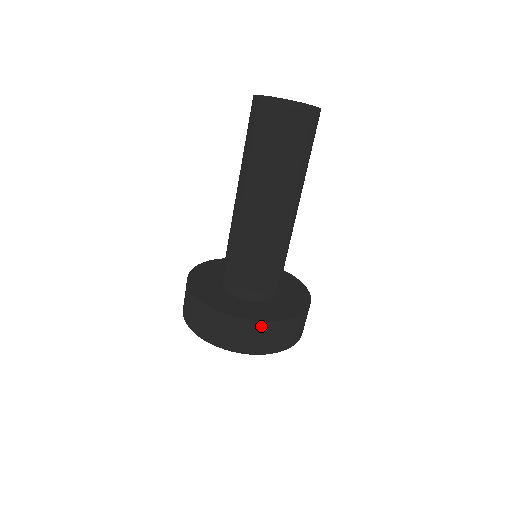
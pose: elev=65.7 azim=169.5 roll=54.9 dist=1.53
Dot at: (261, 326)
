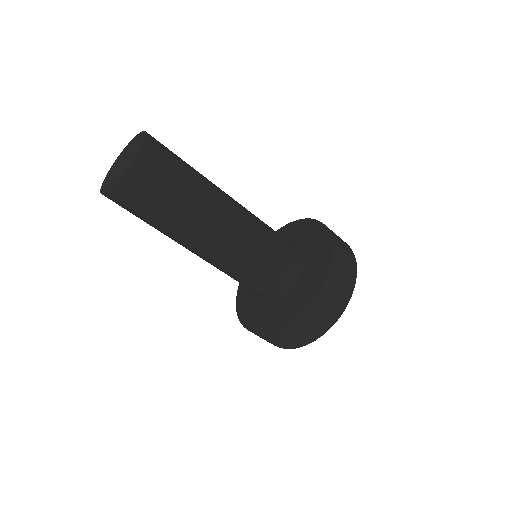
Dot at: occluded
